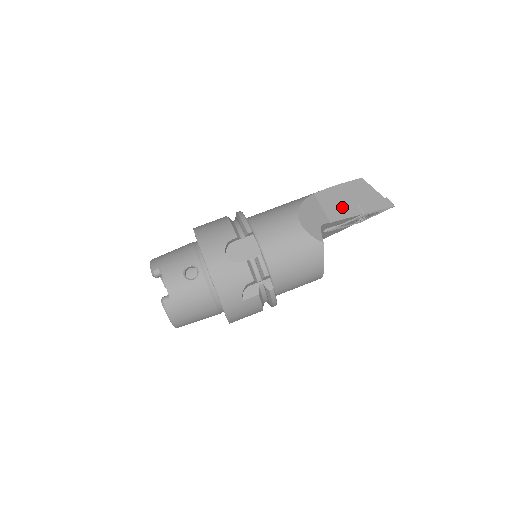
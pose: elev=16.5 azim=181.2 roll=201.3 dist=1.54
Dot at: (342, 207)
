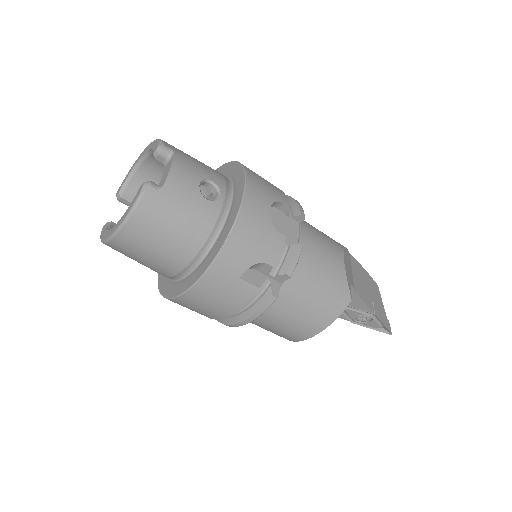
Dot at: (364, 289)
